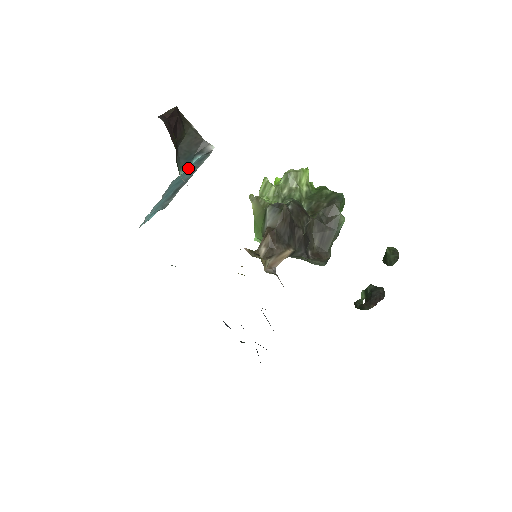
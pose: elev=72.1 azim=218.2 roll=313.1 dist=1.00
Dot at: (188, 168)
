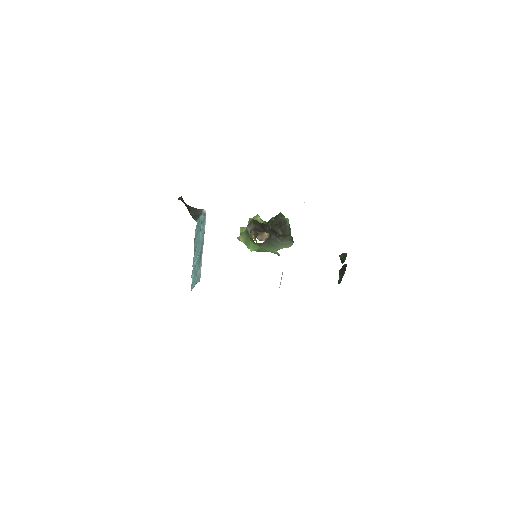
Dot at: (199, 221)
